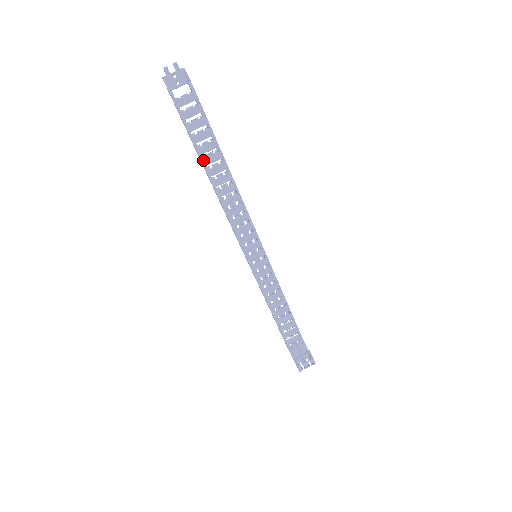
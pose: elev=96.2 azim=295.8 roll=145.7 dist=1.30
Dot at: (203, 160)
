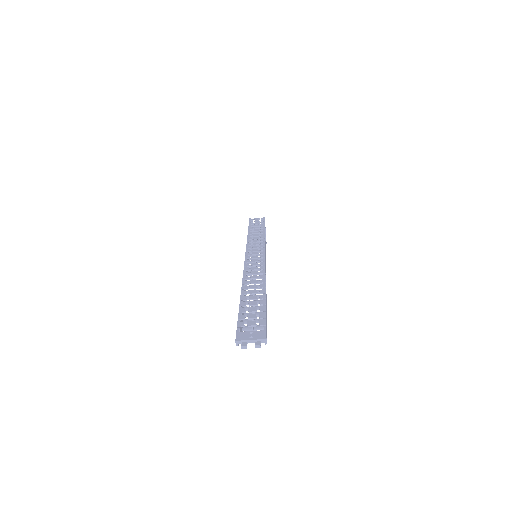
Dot at: occluded
